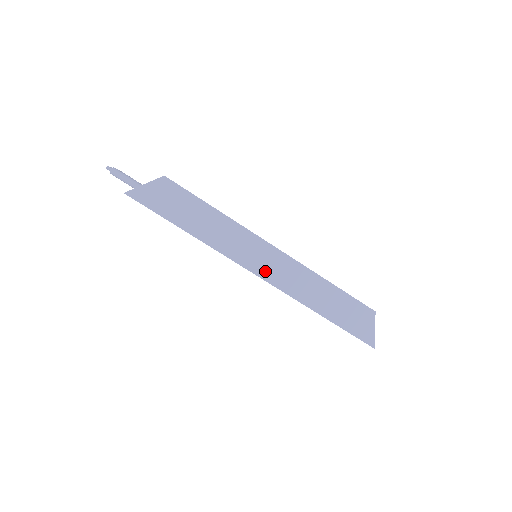
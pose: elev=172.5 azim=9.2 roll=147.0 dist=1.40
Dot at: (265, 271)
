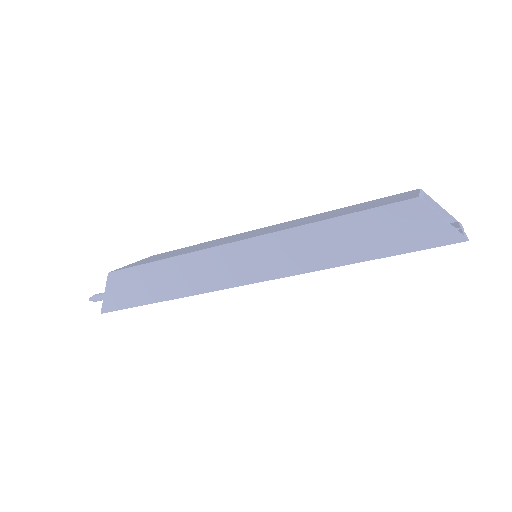
Dot at: (253, 272)
